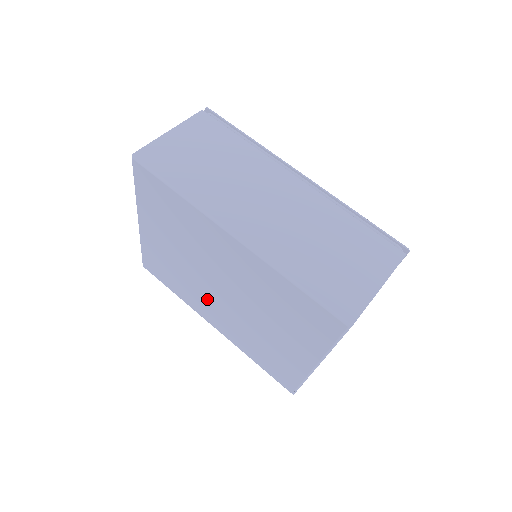
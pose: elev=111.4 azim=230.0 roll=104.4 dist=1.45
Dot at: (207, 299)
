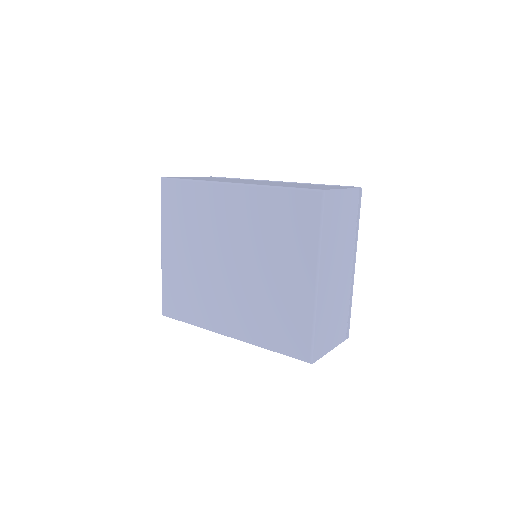
Dot at: (219, 294)
